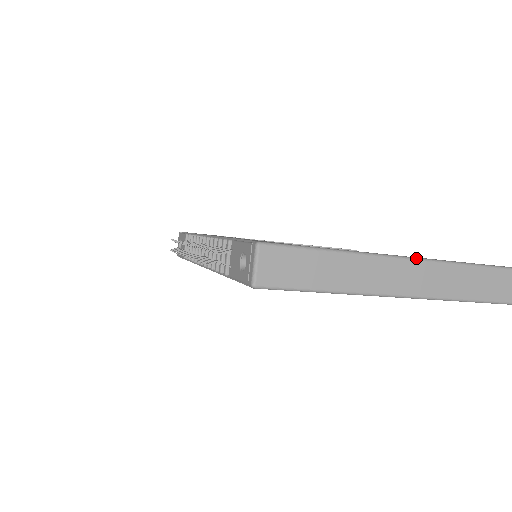
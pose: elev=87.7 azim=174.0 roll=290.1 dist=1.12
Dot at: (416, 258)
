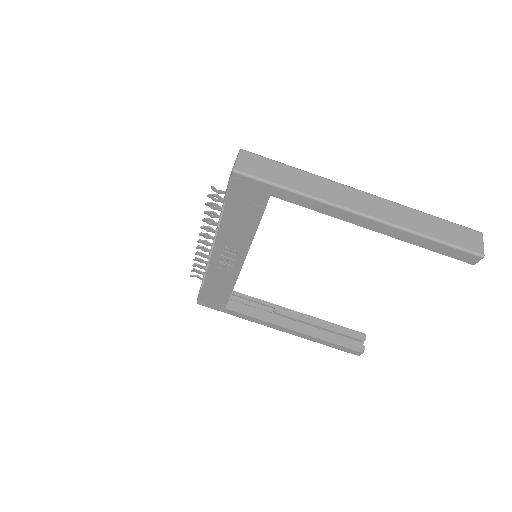
Dot at: occluded
